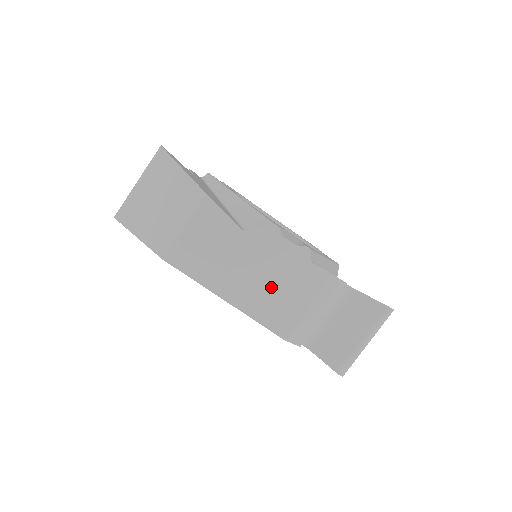
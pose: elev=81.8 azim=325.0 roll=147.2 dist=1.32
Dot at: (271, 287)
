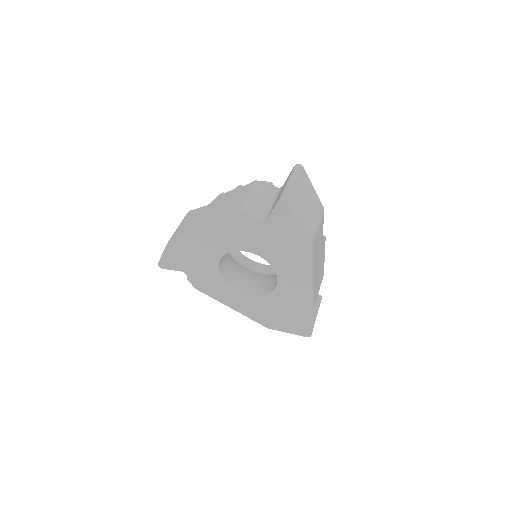
Dot at: (224, 207)
